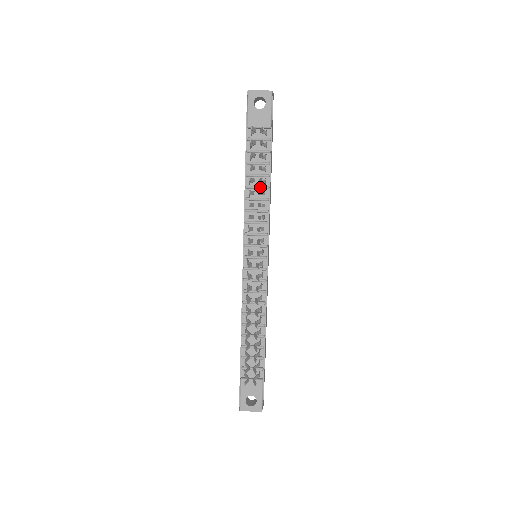
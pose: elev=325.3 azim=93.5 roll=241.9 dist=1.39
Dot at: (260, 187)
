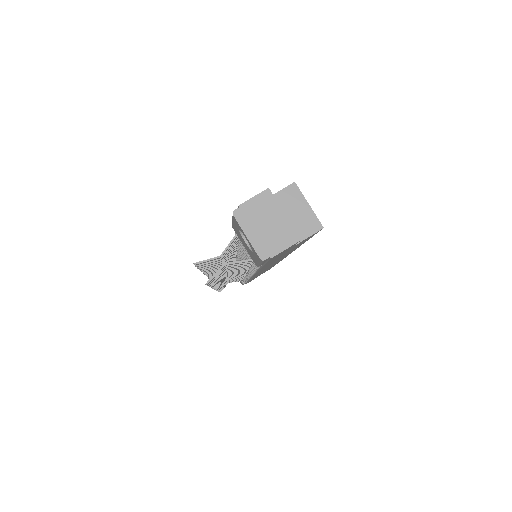
Dot at: occluded
